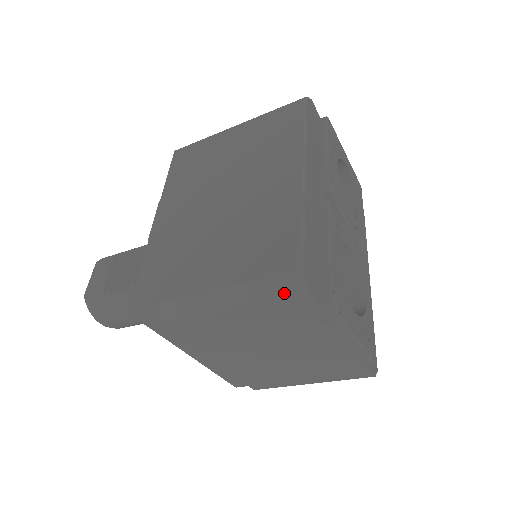
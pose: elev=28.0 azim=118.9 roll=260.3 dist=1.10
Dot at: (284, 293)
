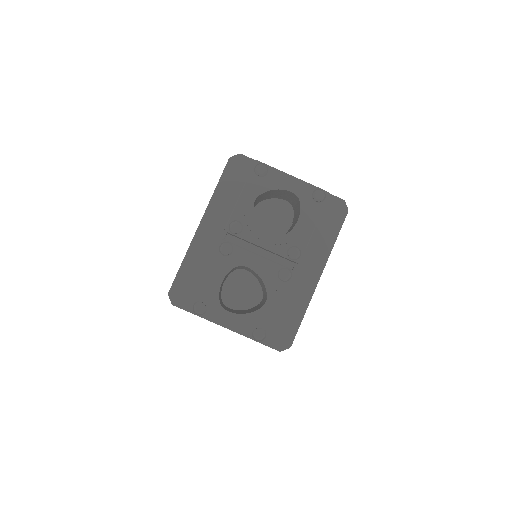
Dot at: occluded
